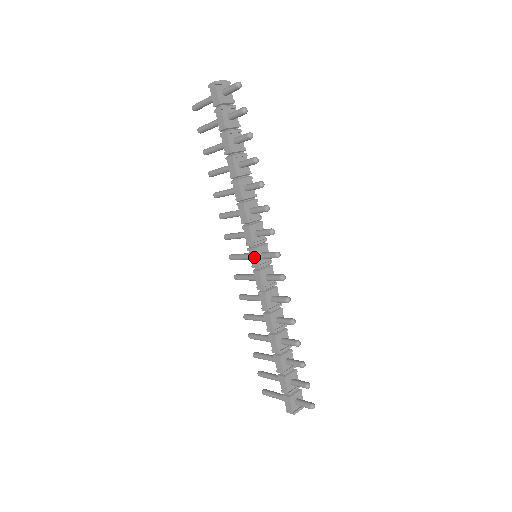
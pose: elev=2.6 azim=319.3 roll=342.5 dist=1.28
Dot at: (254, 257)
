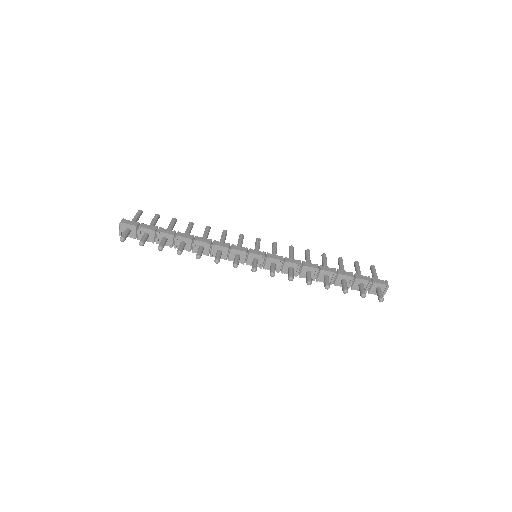
Dot at: occluded
